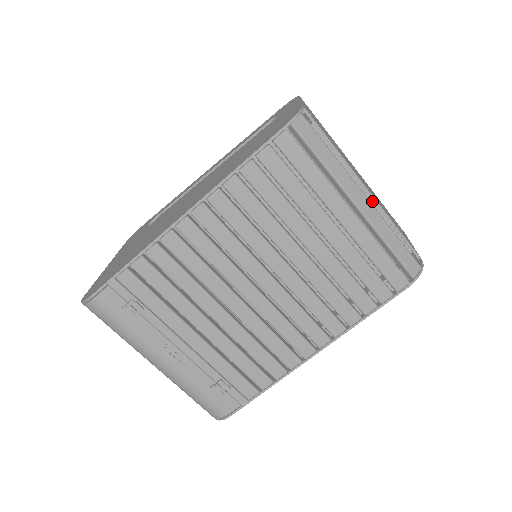
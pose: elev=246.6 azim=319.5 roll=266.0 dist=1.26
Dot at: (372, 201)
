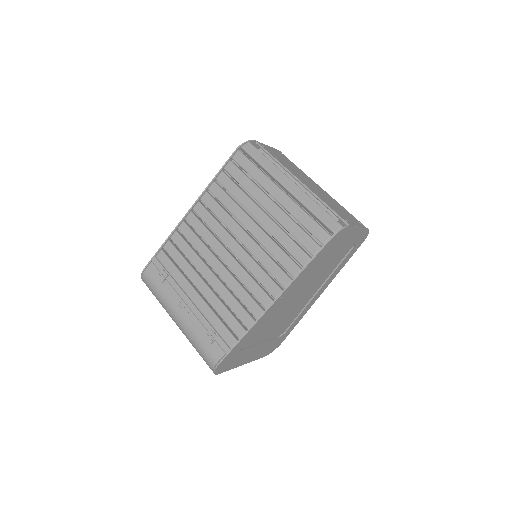
Dot at: (303, 187)
